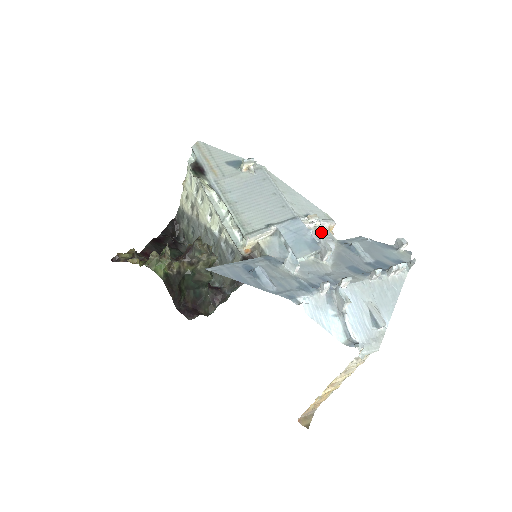
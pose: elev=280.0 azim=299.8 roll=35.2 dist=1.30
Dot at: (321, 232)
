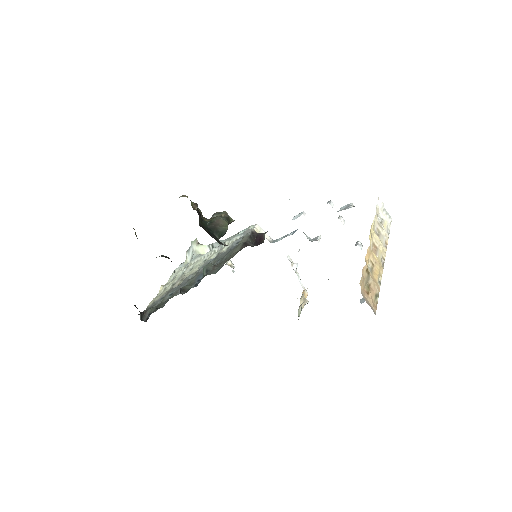
Dot at: occluded
